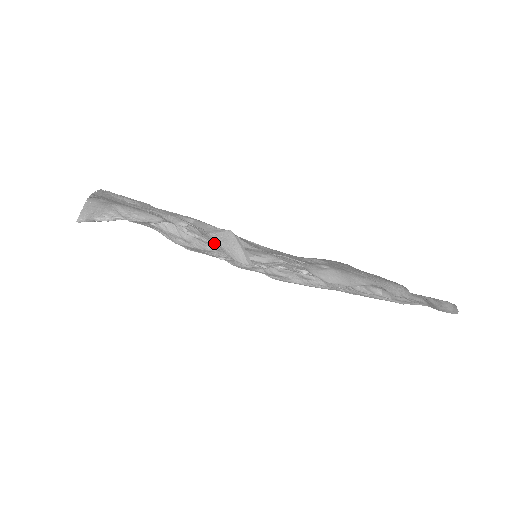
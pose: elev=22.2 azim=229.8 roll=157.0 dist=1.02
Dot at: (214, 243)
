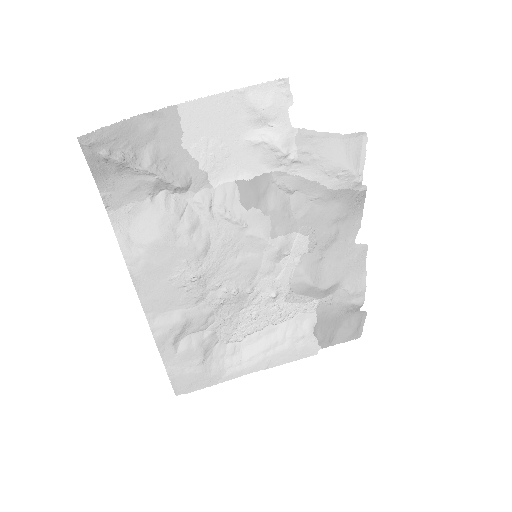
Dot at: (242, 219)
